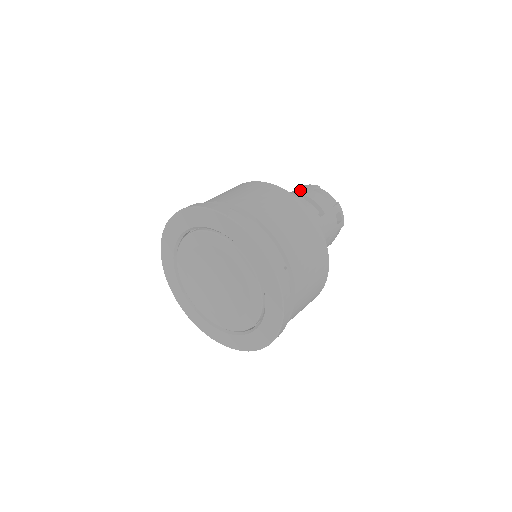
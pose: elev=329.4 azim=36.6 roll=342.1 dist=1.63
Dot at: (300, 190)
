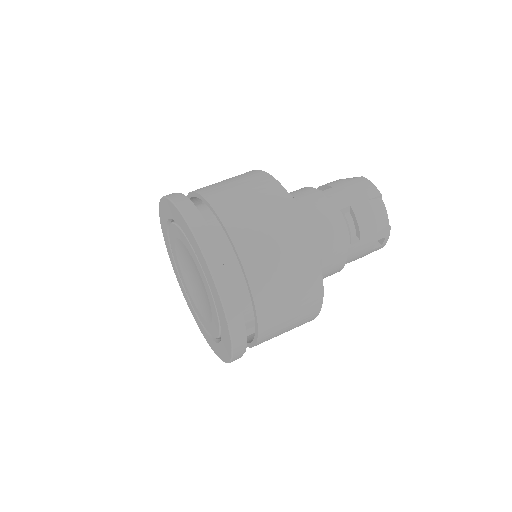
Dot at: (354, 193)
